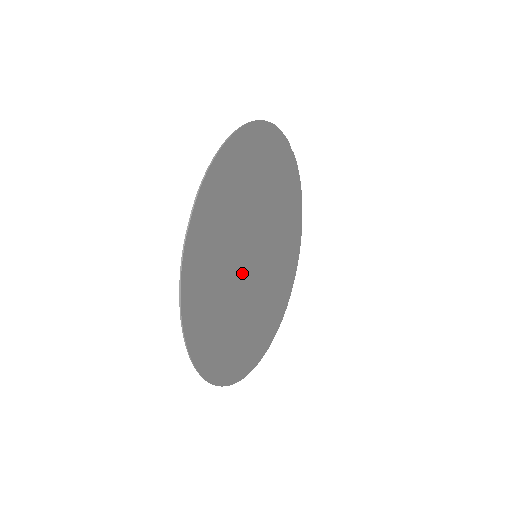
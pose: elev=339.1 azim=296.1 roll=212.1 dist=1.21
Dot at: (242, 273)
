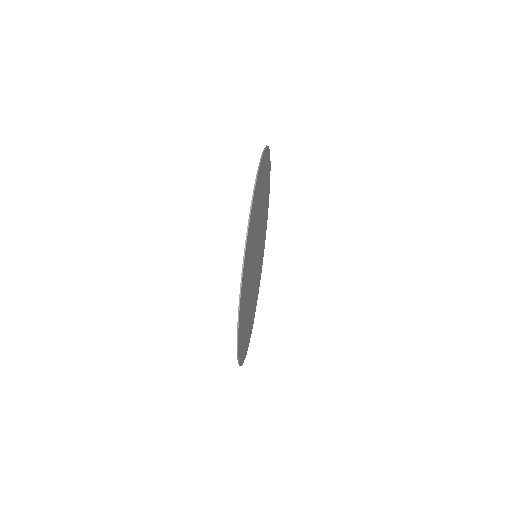
Dot at: (252, 281)
